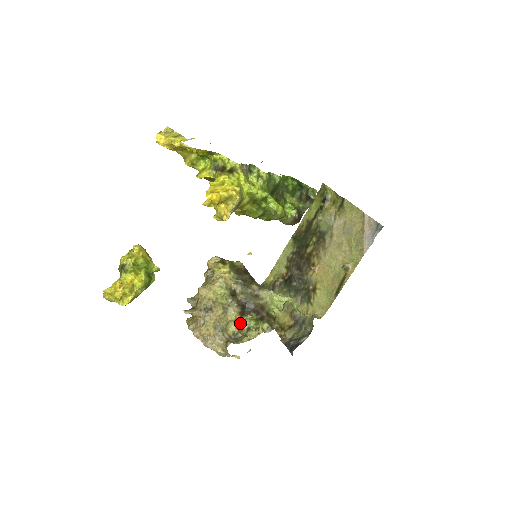
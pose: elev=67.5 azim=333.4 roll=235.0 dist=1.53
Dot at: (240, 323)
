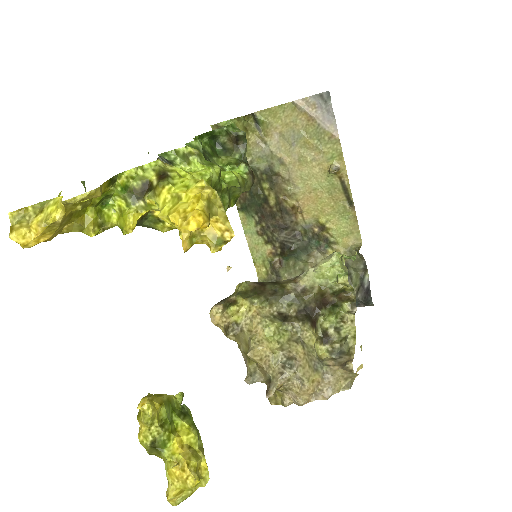
Dot at: (320, 335)
